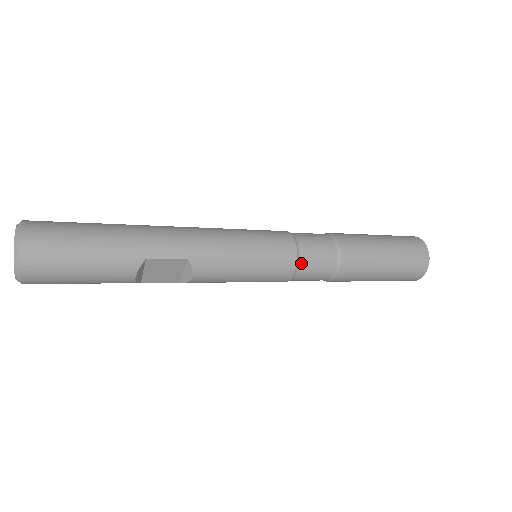
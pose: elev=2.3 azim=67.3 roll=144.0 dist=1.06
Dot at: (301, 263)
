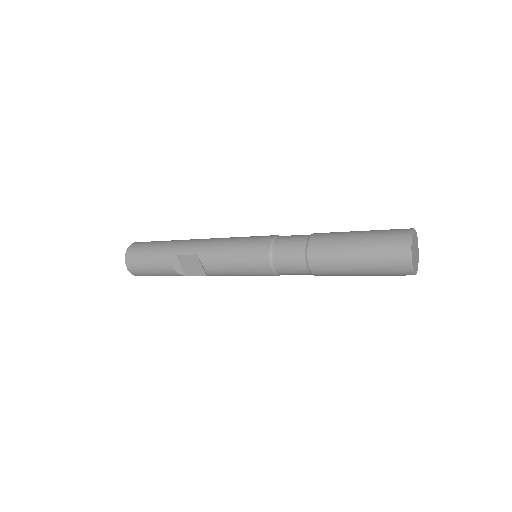
Dot at: (274, 255)
